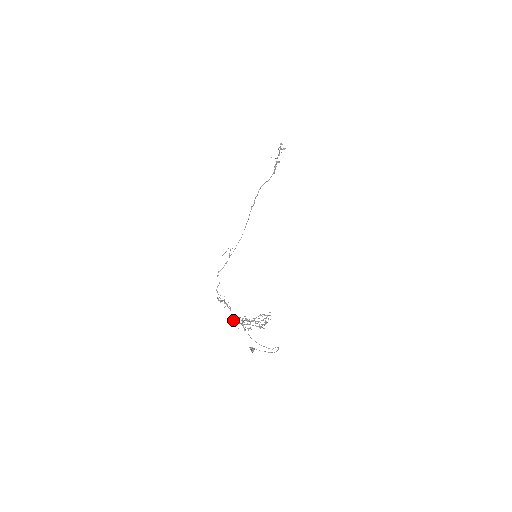
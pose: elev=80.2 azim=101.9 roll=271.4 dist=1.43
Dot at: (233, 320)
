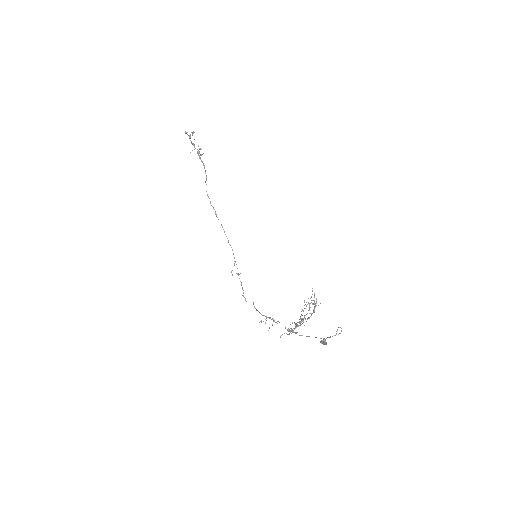
Dot at: (288, 330)
